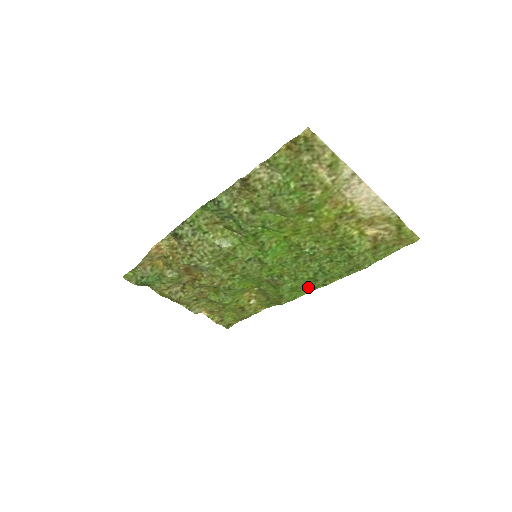
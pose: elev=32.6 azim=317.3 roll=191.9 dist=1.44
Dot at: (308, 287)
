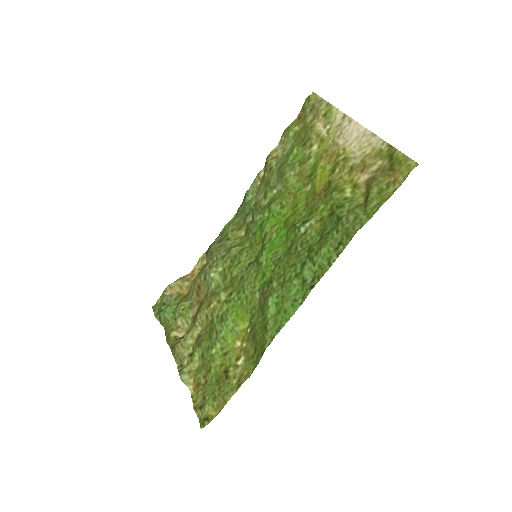
Dot at: (295, 299)
